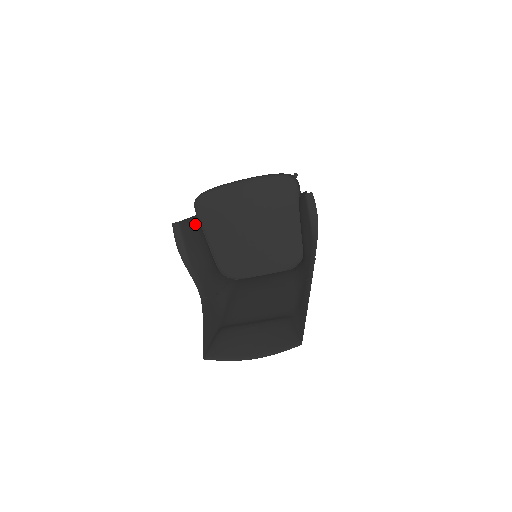
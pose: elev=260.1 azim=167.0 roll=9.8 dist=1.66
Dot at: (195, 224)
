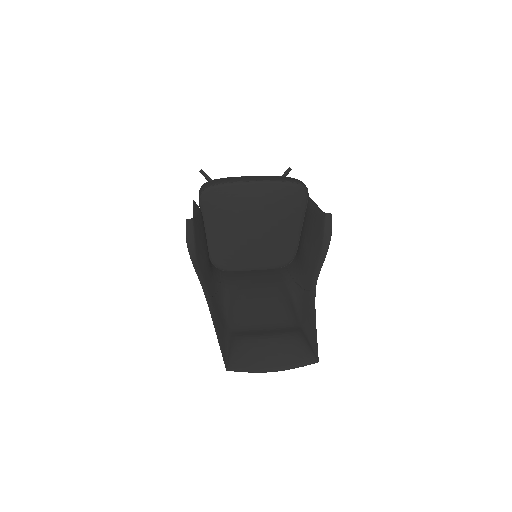
Dot at: (202, 217)
